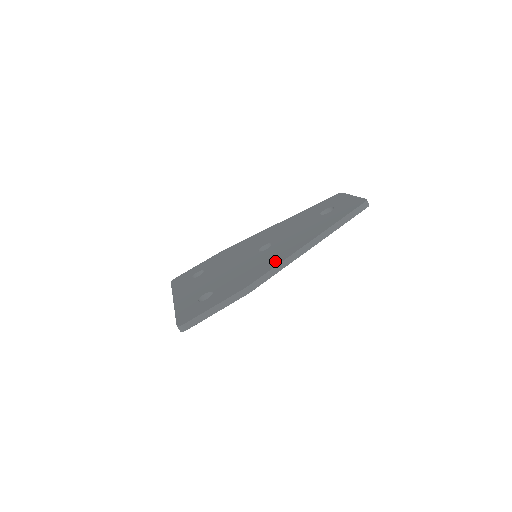
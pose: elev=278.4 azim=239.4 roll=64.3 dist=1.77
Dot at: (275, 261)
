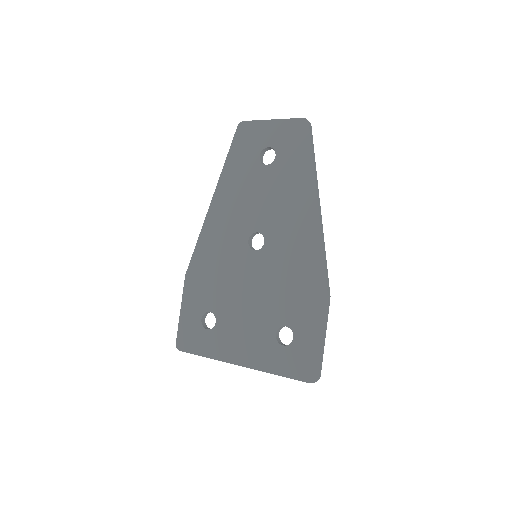
Dot at: (311, 251)
